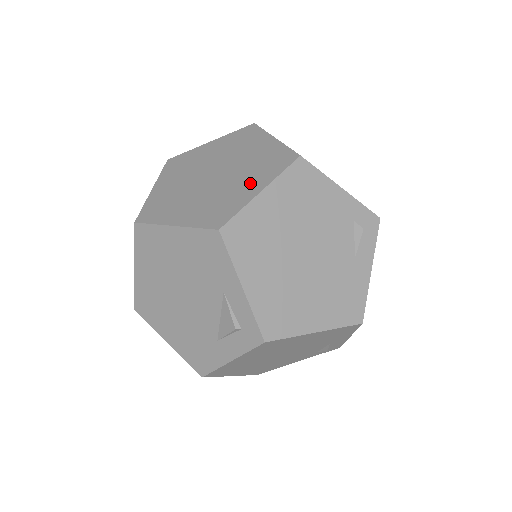
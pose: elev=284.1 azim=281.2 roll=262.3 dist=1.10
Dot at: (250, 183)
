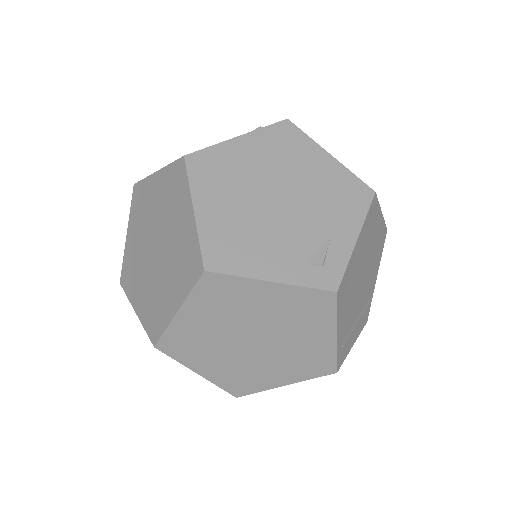
Dot at: occluded
